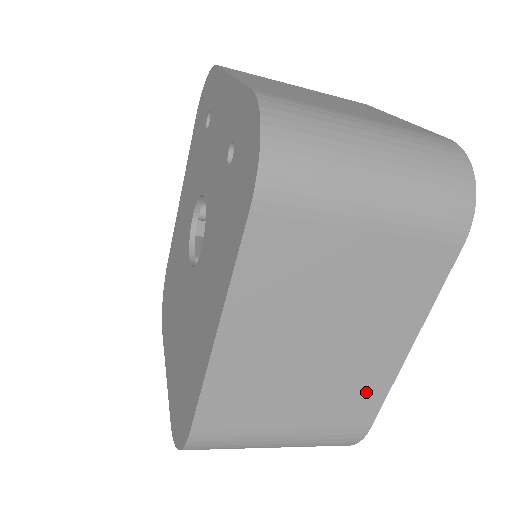
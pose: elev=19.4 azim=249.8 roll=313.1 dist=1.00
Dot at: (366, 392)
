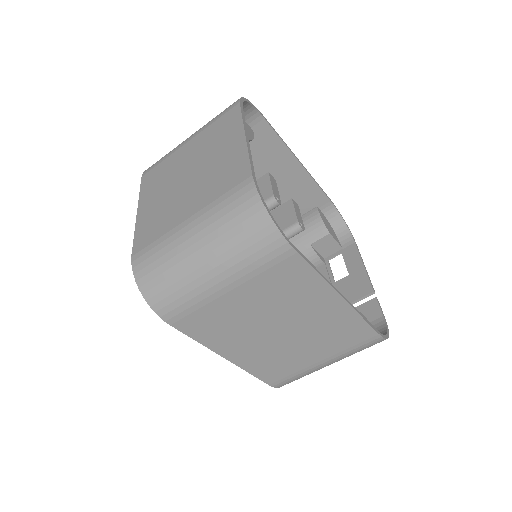
Dot at: (346, 327)
